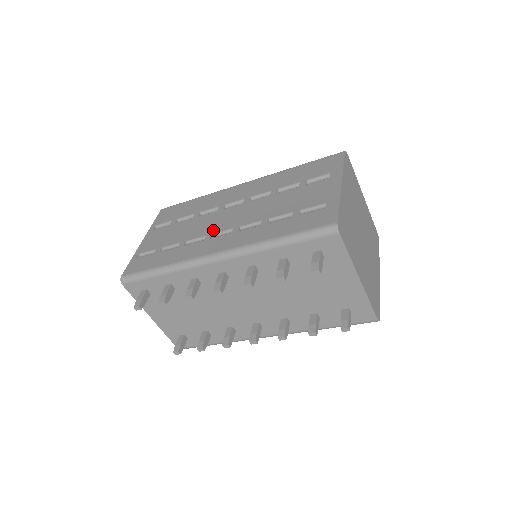
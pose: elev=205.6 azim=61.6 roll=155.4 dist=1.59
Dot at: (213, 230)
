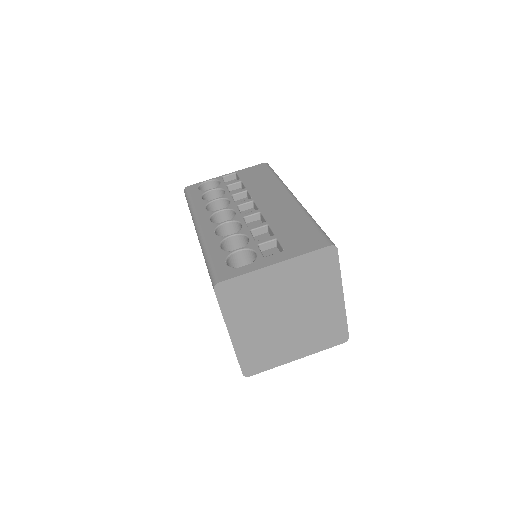
Dot at: occluded
